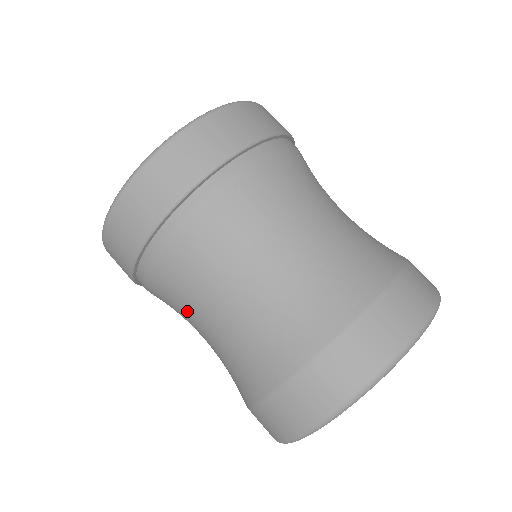
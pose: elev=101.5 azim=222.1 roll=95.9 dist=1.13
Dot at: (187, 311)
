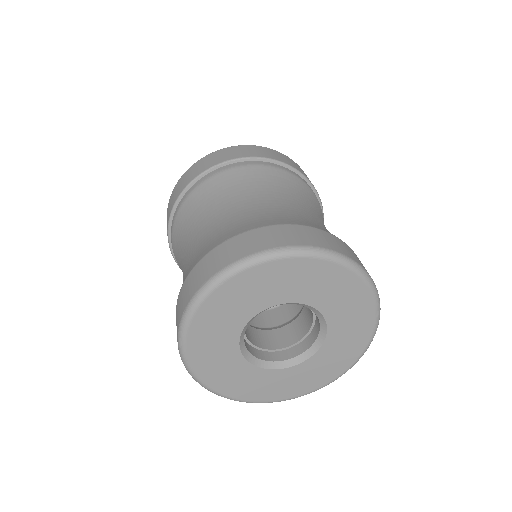
Dot at: occluded
